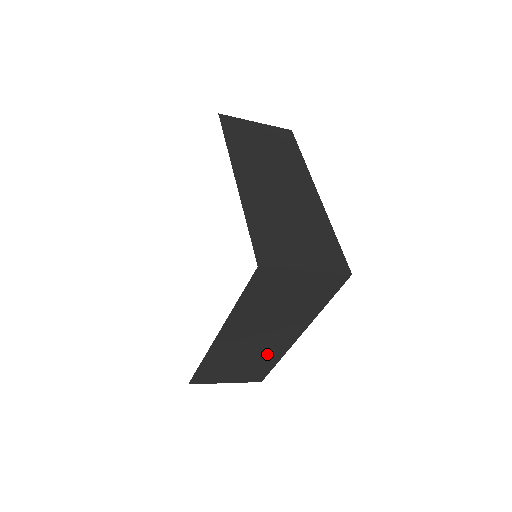
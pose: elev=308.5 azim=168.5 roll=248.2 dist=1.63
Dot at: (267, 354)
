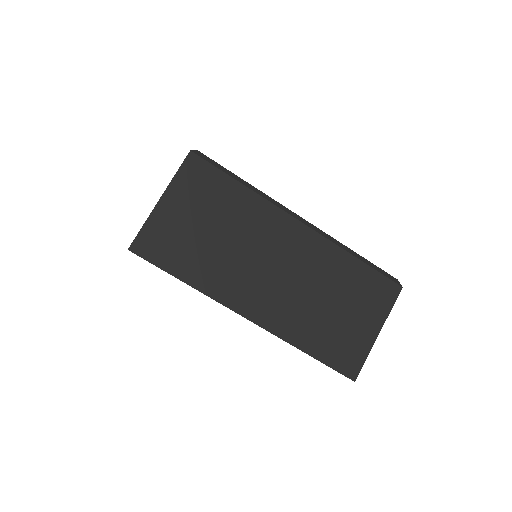
Dot at: occluded
